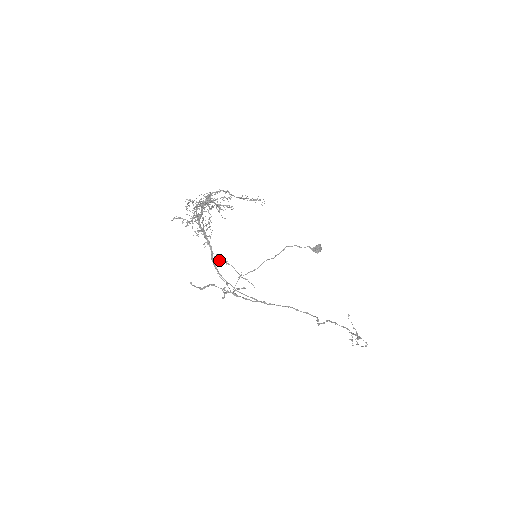
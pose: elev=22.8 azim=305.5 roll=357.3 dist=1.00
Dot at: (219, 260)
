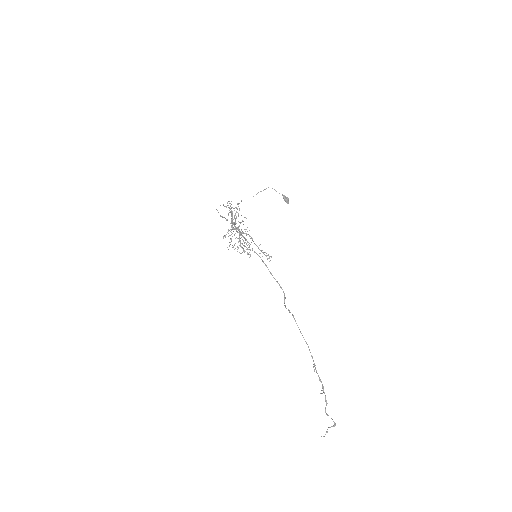
Dot at: occluded
